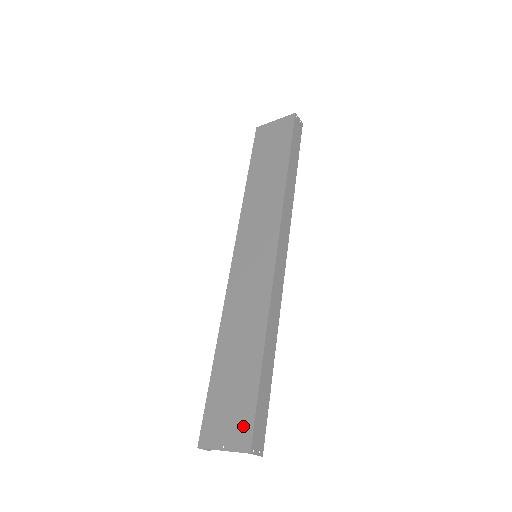
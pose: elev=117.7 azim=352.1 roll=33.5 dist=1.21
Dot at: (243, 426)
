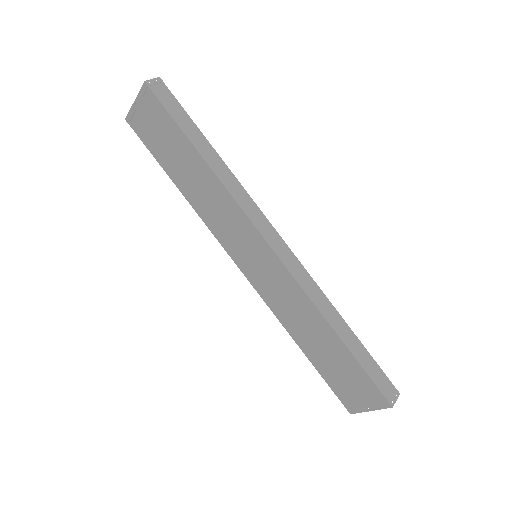
Dot at: (371, 392)
